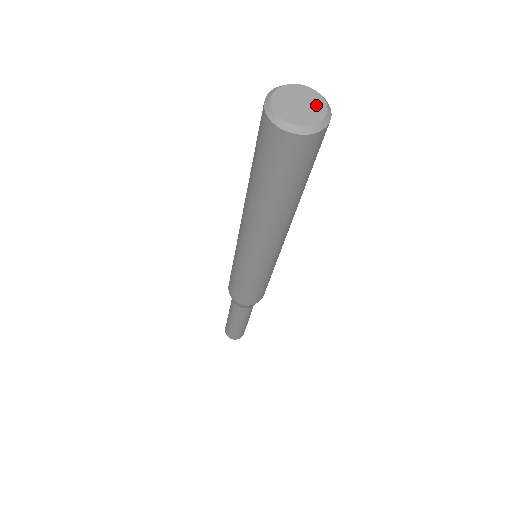
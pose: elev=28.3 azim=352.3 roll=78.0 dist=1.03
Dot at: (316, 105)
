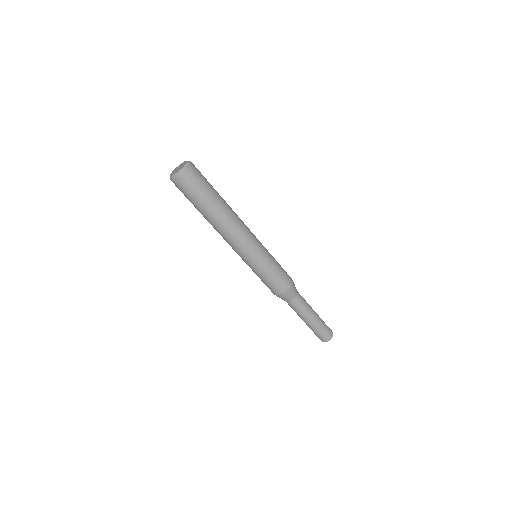
Dot at: (181, 168)
